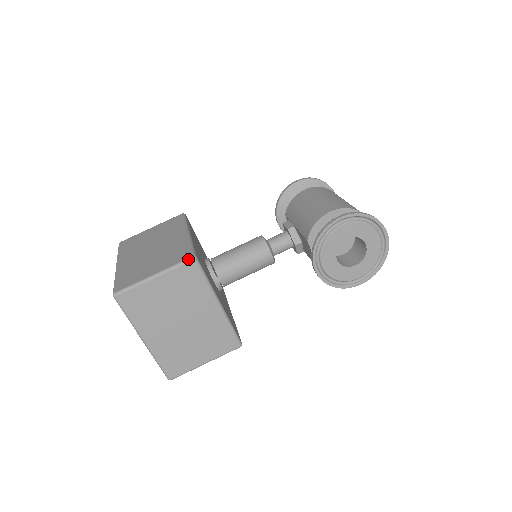
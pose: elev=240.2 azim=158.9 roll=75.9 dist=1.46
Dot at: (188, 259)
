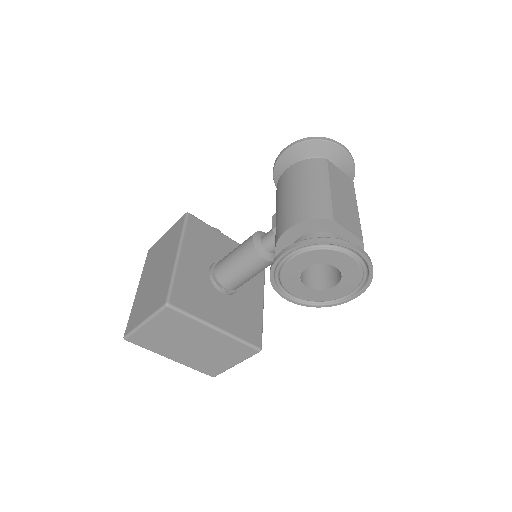
Dot at: (162, 307)
